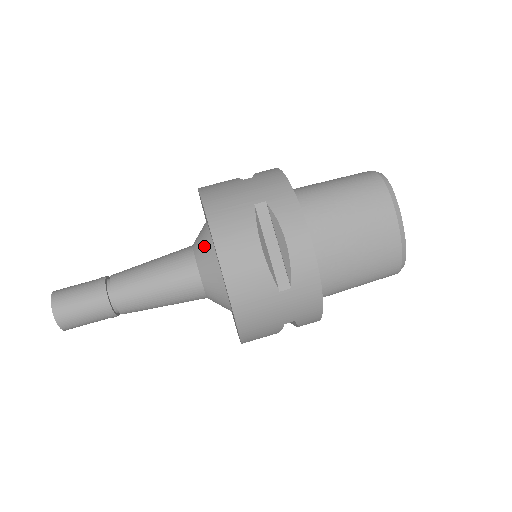
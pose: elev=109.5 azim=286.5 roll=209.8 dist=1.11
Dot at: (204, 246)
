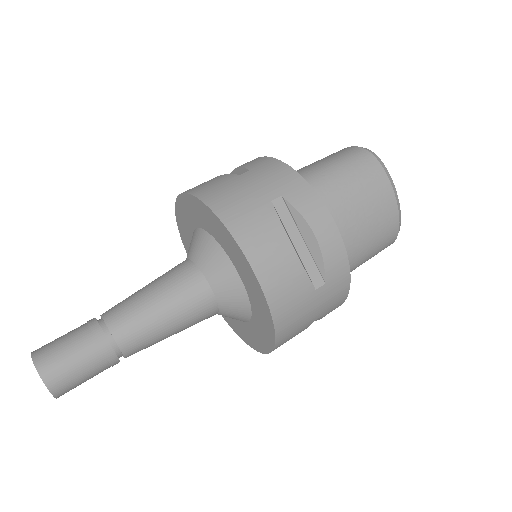
Dot at: (212, 258)
